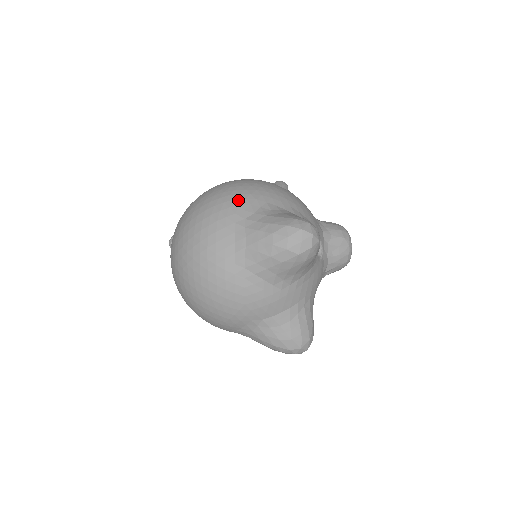
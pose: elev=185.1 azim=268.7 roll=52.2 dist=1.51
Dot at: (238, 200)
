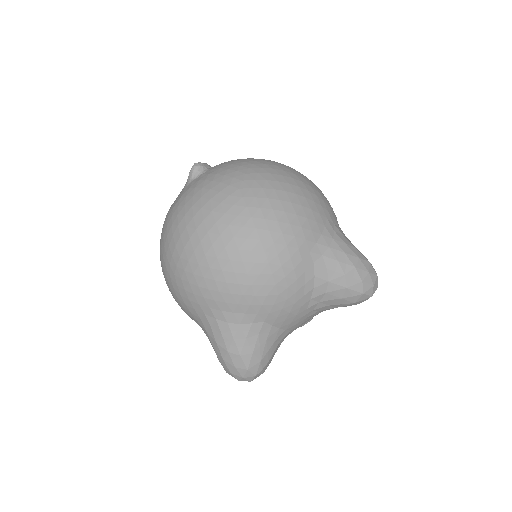
Dot at: (328, 202)
